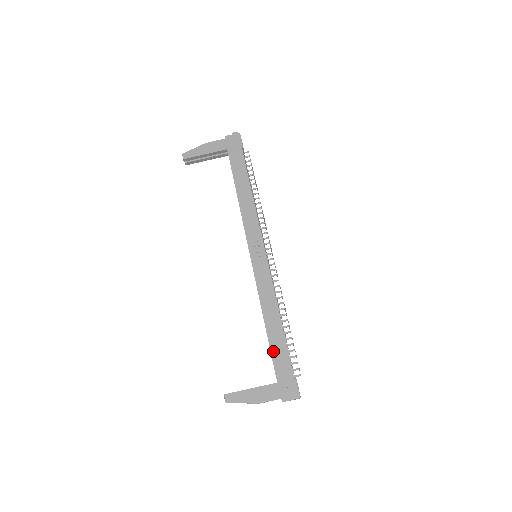
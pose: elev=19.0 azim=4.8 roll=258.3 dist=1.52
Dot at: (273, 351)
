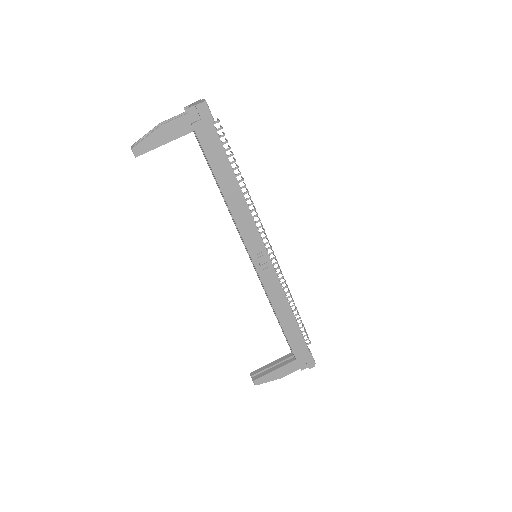
Dot at: (290, 341)
